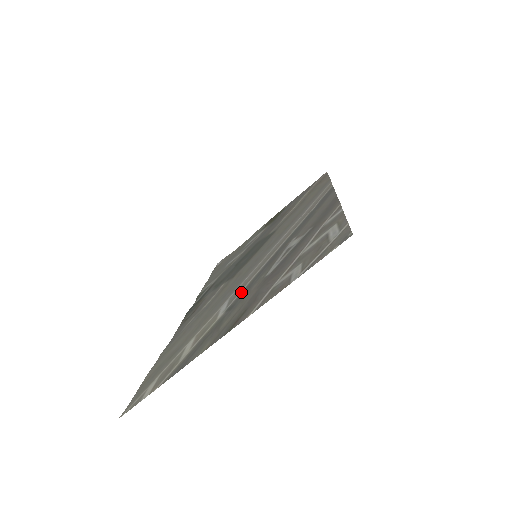
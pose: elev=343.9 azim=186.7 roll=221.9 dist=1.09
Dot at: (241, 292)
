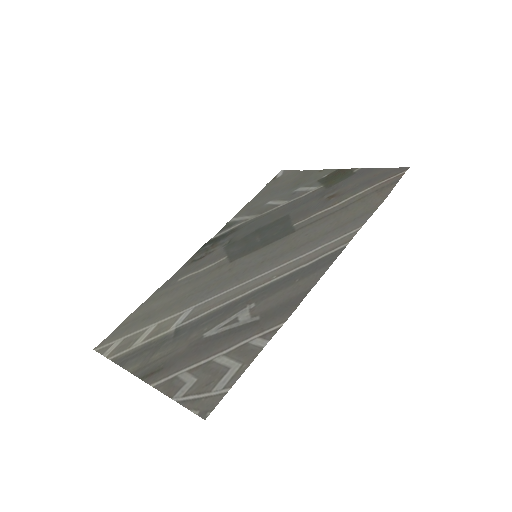
Dot at: (195, 320)
